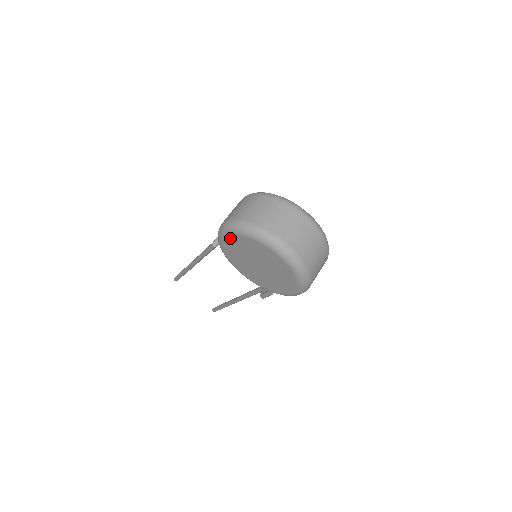
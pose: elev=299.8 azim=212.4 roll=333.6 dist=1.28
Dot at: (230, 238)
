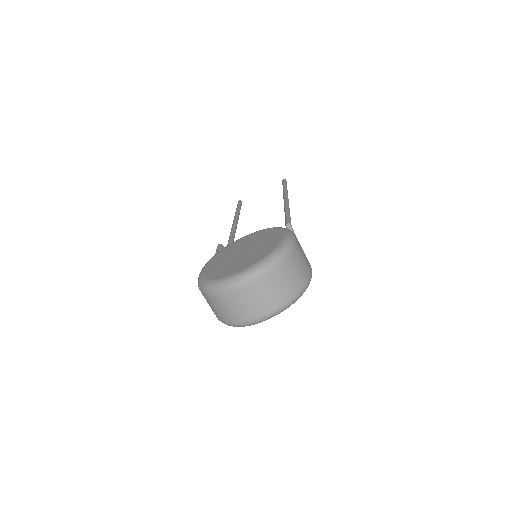
Dot at: occluded
